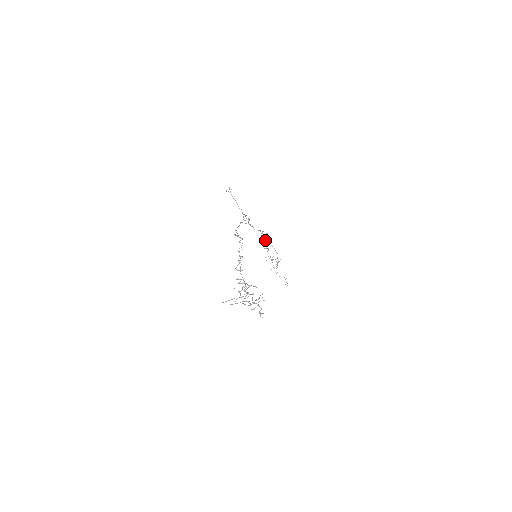
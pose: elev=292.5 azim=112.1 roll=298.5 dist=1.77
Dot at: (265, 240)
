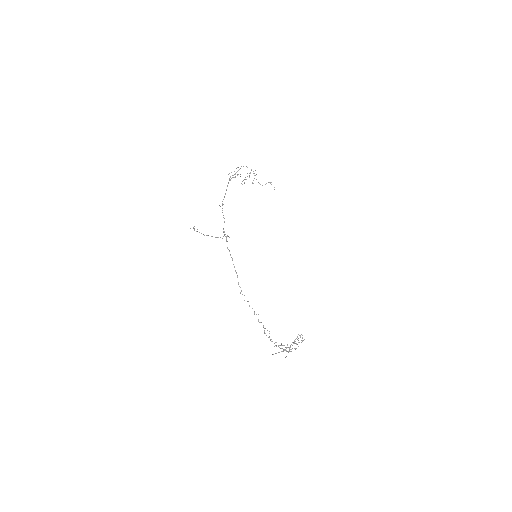
Dot at: occluded
